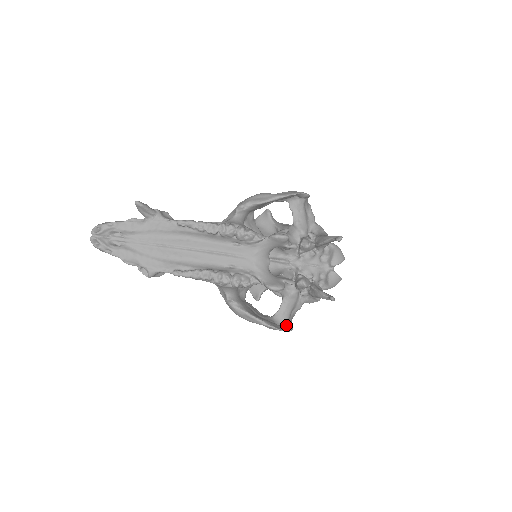
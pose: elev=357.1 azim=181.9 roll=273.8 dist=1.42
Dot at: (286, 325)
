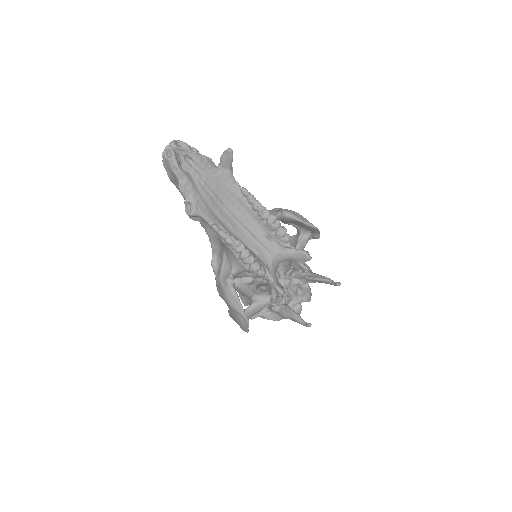
Dot at: occluded
